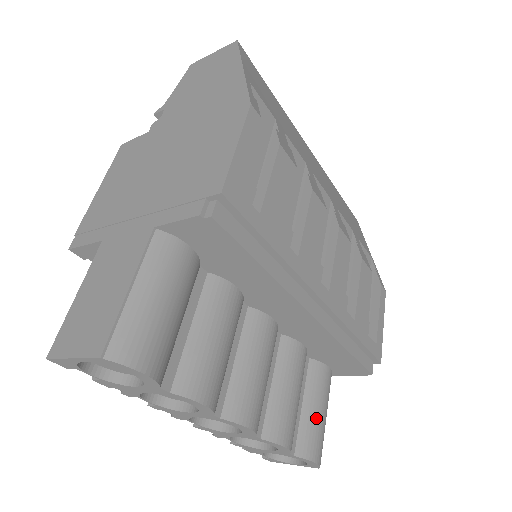
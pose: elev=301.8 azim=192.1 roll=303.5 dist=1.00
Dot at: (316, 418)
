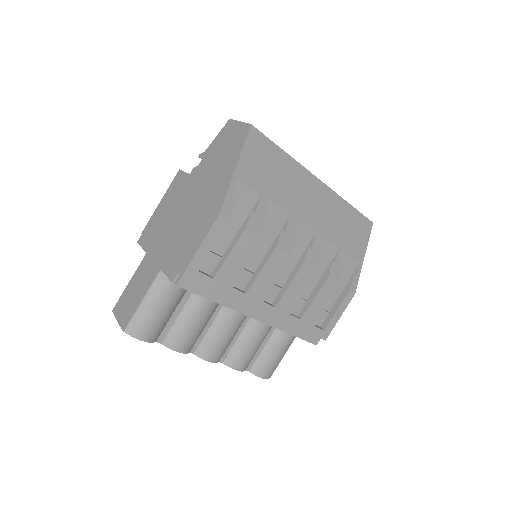
Dot at: (271, 356)
